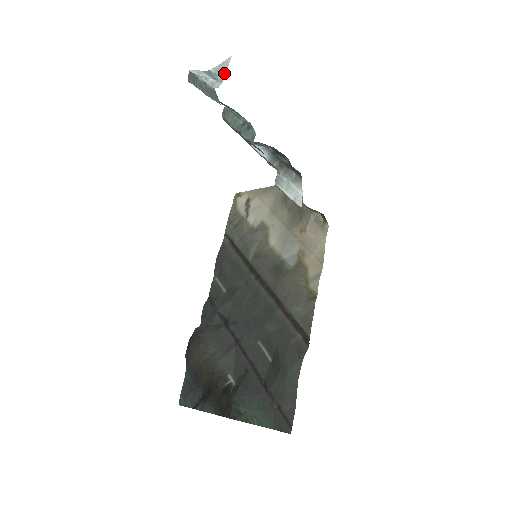
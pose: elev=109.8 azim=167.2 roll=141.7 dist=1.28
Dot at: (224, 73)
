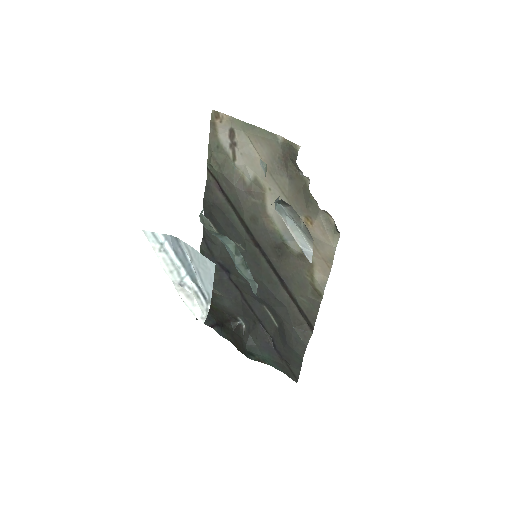
Dot at: (208, 288)
